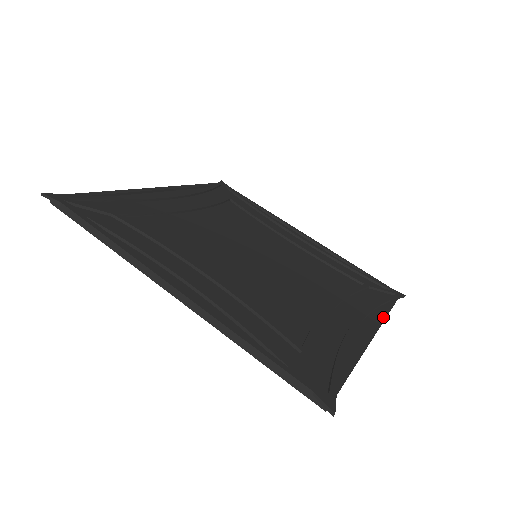
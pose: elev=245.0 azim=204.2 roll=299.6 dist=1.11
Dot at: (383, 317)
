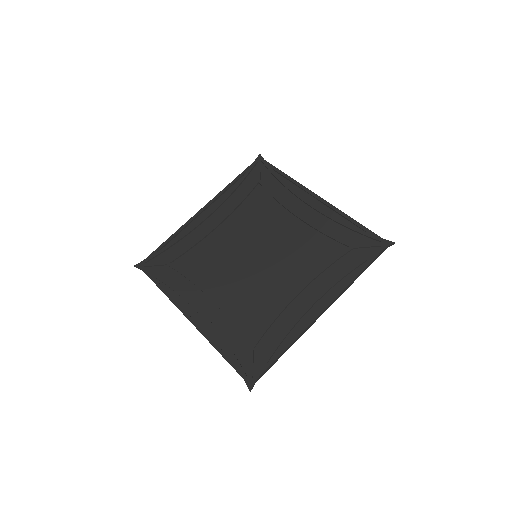
Dot at: (342, 289)
